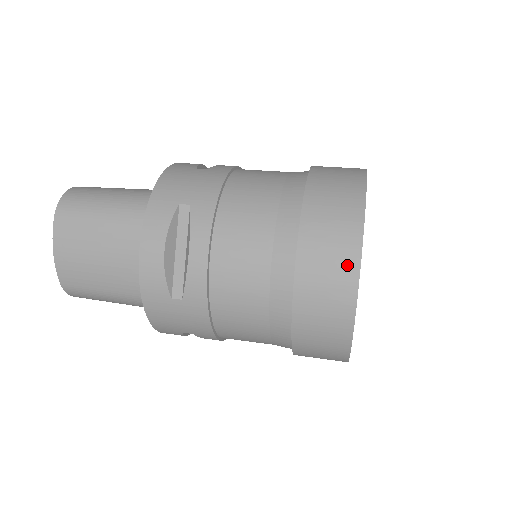
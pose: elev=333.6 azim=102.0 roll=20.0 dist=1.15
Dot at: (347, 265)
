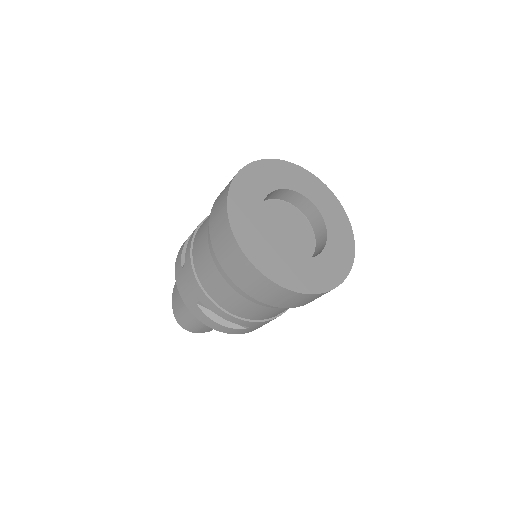
Dot at: (228, 186)
